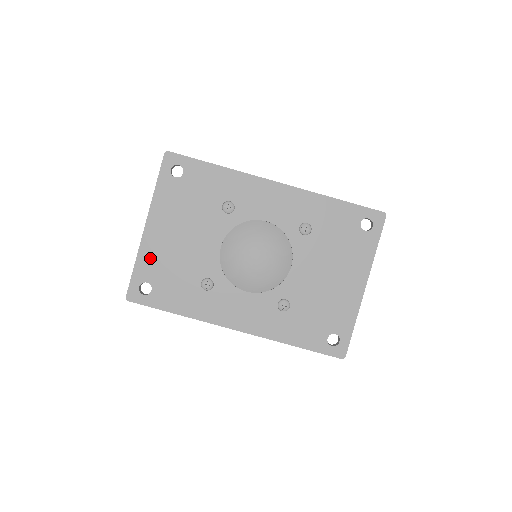
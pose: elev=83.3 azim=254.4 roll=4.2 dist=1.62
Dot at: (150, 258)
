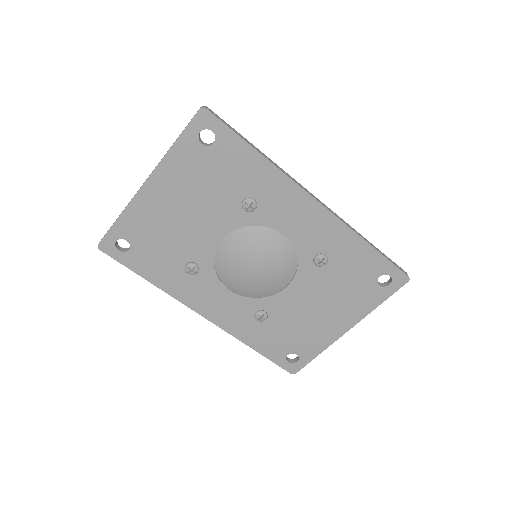
Dot at: (138, 218)
